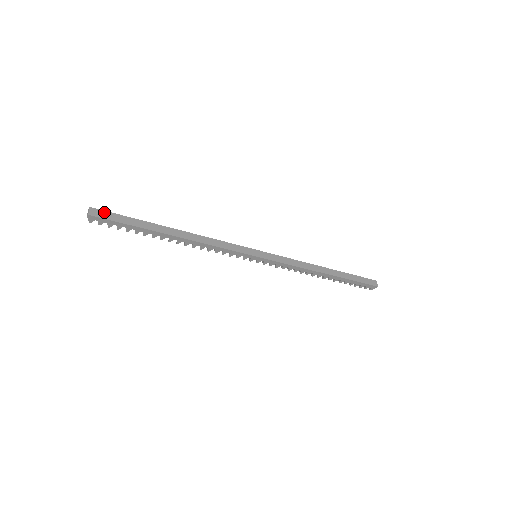
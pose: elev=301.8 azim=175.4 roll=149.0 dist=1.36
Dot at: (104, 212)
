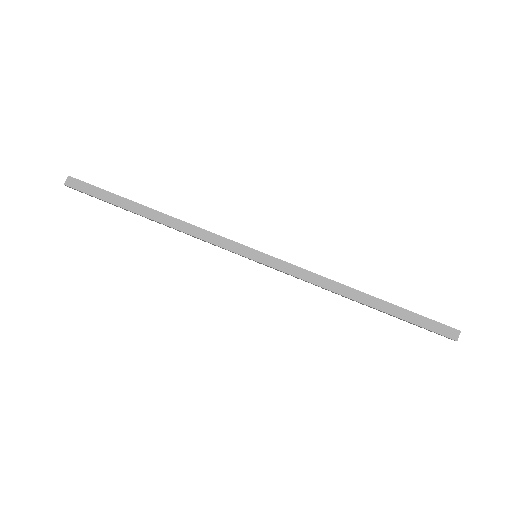
Dot at: (81, 182)
